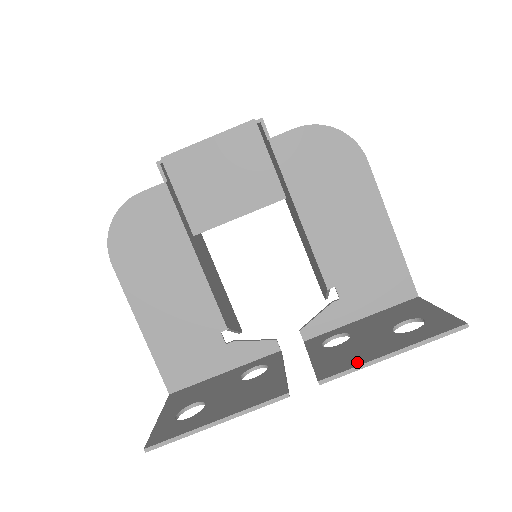
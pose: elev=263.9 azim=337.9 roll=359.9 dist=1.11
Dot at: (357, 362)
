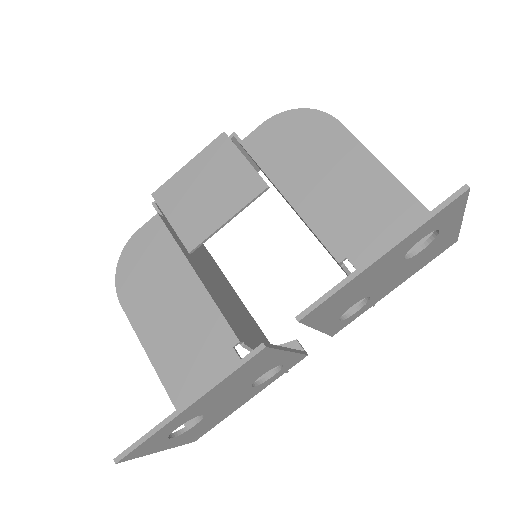
Dot at: (342, 283)
